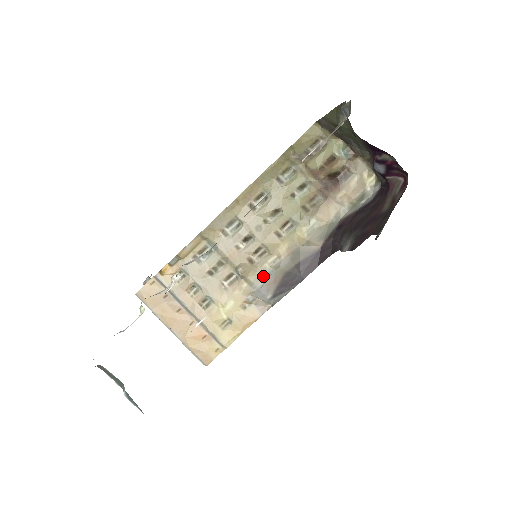
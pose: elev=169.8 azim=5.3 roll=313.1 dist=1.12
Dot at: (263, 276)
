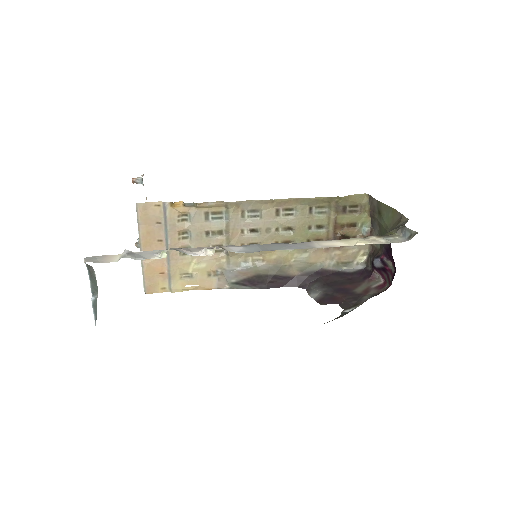
Dot at: (241, 264)
